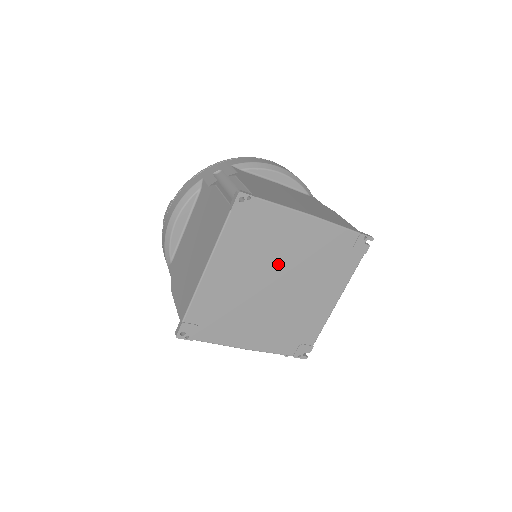
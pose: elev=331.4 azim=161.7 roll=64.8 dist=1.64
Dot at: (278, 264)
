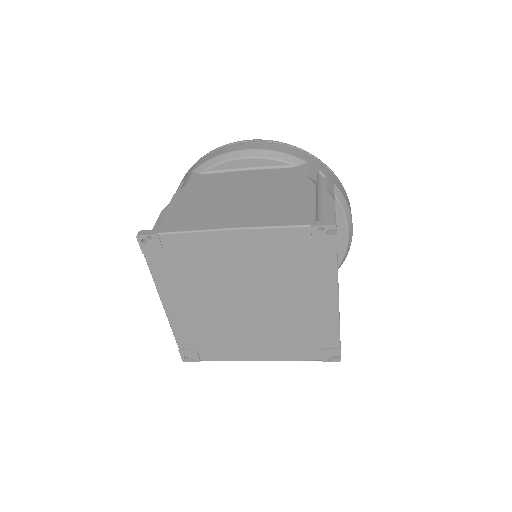
Dot at: (231, 284)
